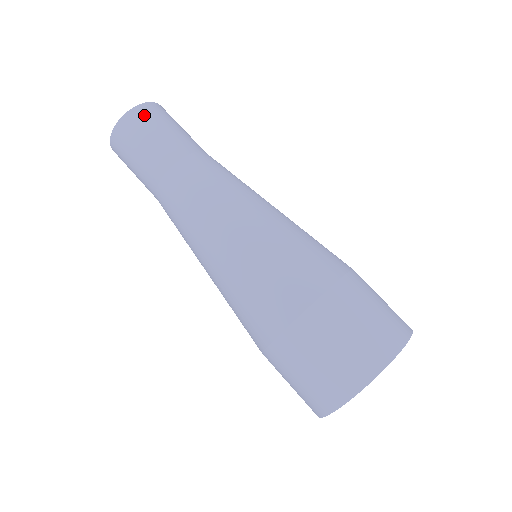
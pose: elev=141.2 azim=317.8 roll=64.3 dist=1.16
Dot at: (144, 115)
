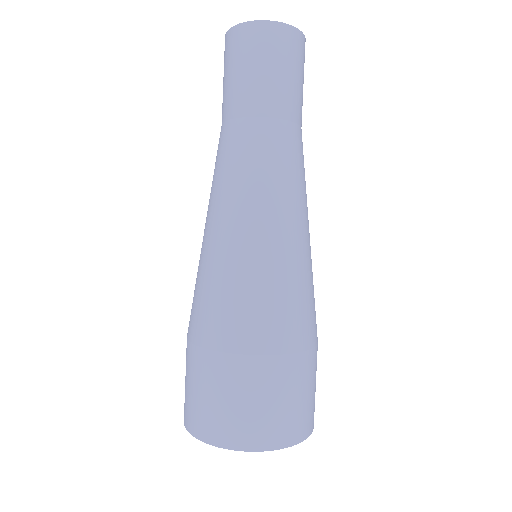
Dot at: (252, 38)
